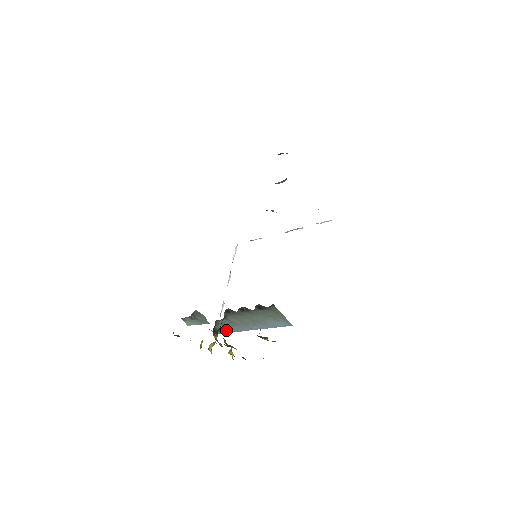
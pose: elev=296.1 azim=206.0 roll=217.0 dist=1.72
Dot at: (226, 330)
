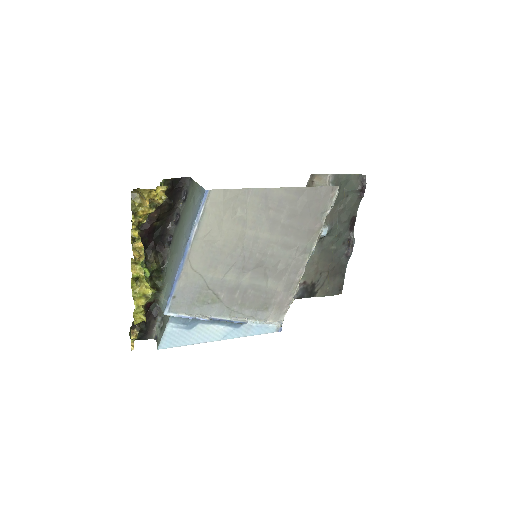
Dot at: (170, 288)
